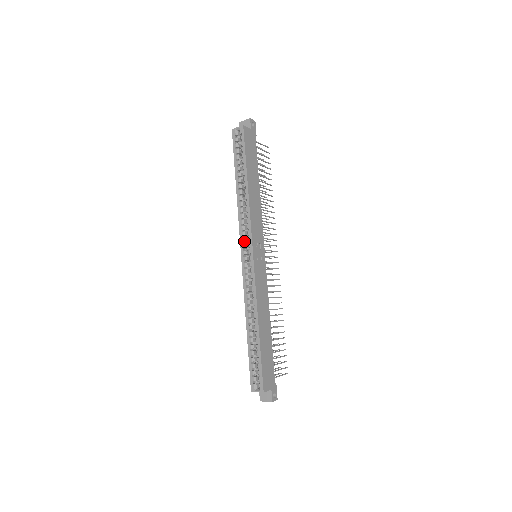
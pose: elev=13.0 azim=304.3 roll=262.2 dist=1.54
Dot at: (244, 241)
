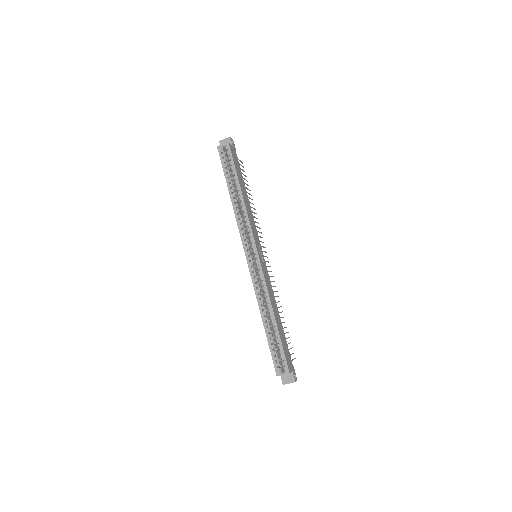
Dot at: (246, 243)
